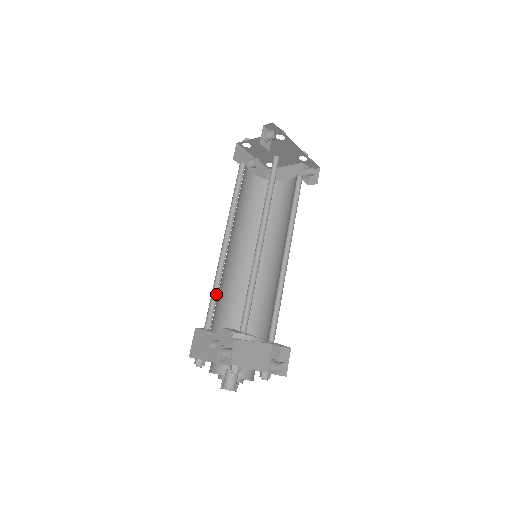
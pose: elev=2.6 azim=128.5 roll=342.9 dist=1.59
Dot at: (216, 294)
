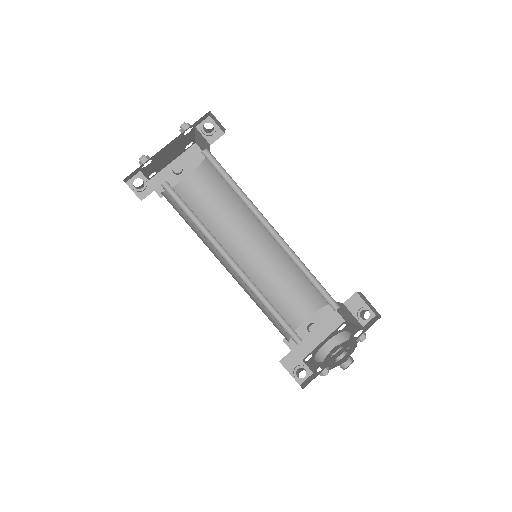
Dot at: occluded
